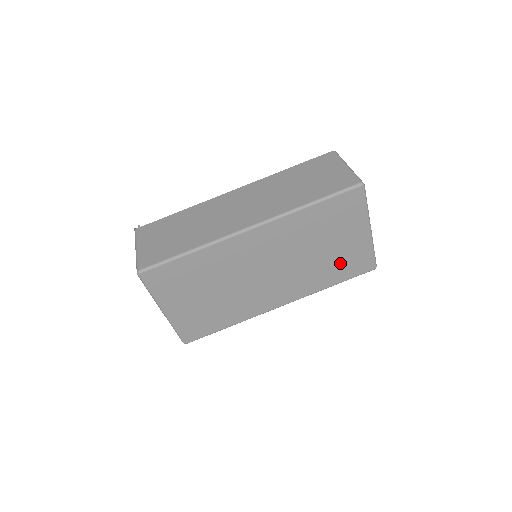
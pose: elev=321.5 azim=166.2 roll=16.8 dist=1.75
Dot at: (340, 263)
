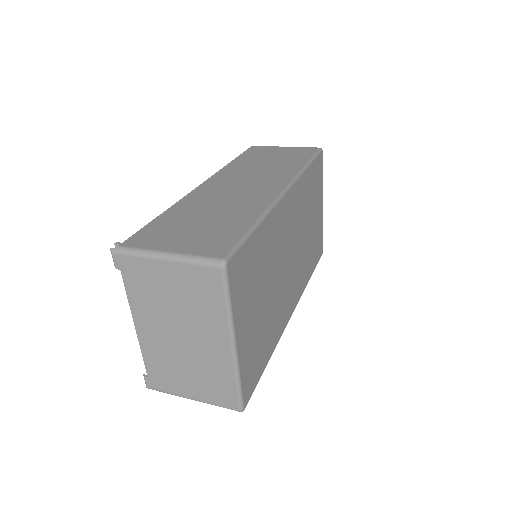
Dot at: (314, 246)
